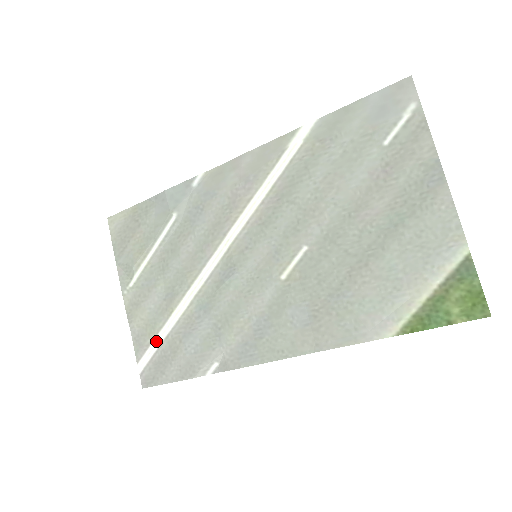
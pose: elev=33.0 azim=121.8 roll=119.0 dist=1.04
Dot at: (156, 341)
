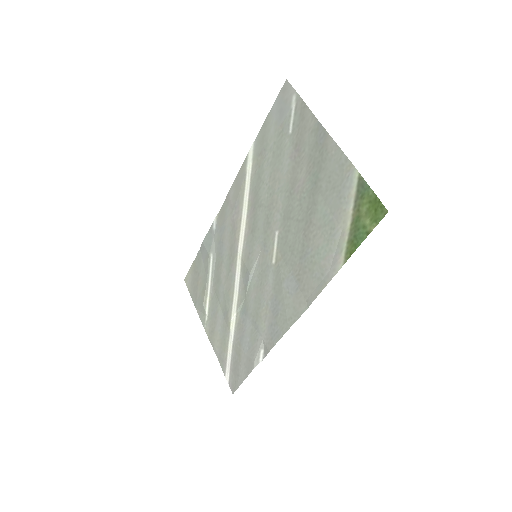
Dot at: (229, 353)
